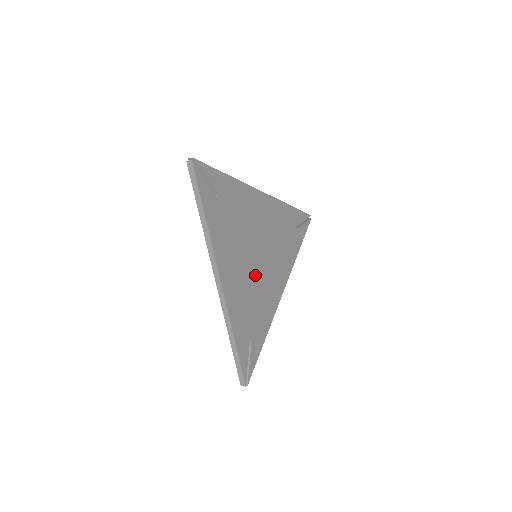
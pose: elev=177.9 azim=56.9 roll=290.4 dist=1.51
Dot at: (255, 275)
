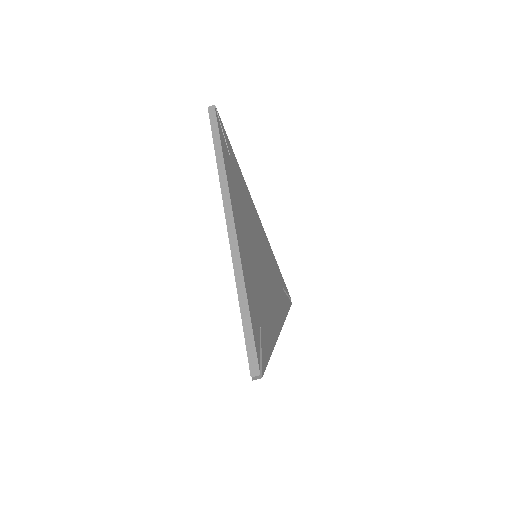
Dot at: (258, 266)
